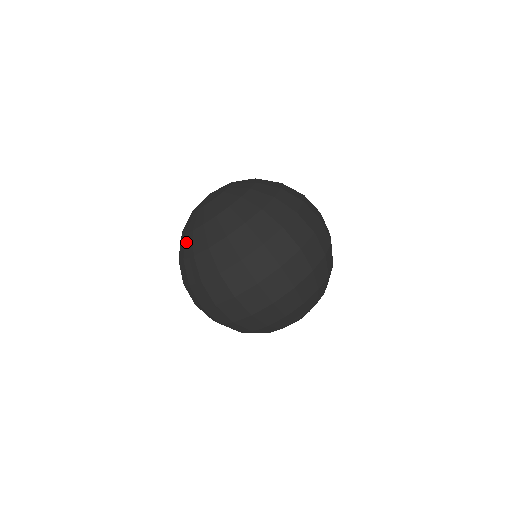
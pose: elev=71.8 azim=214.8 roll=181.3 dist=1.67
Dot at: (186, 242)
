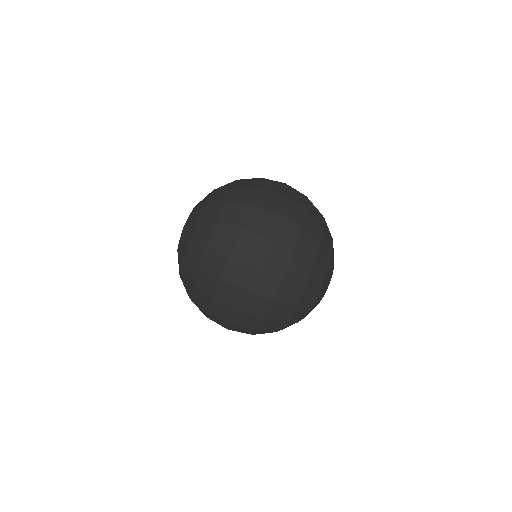
Dot at: (184, 276)
